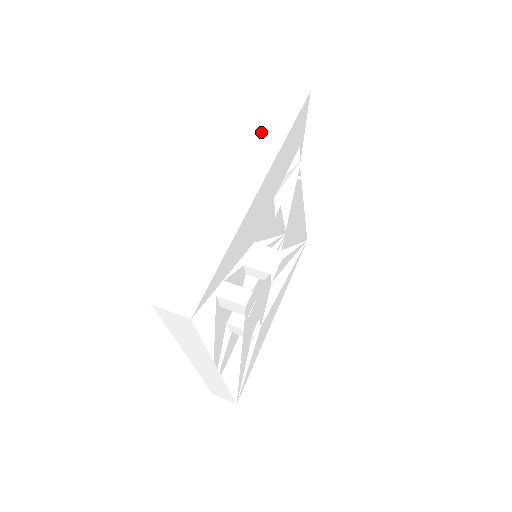
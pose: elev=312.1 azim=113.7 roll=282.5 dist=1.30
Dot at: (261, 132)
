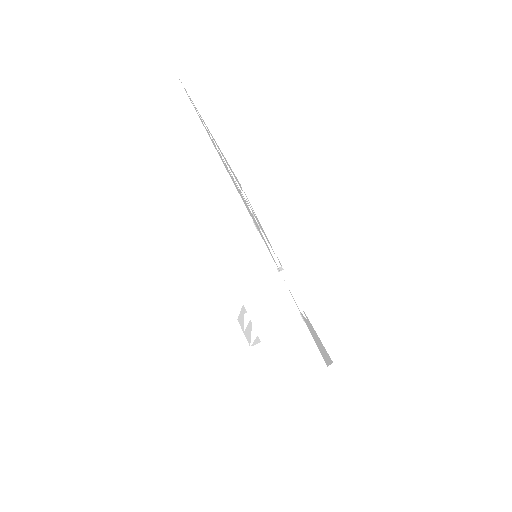
Dot at: occluded
